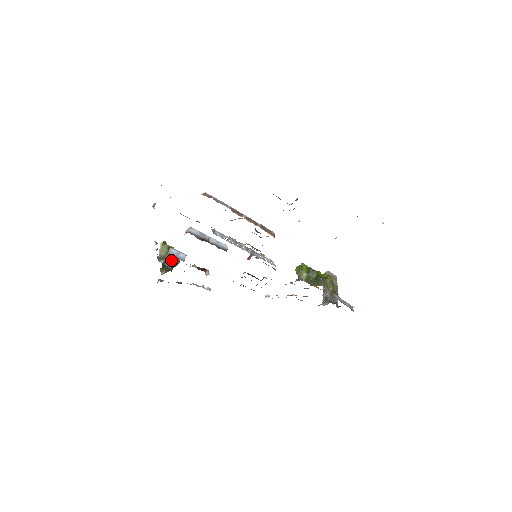
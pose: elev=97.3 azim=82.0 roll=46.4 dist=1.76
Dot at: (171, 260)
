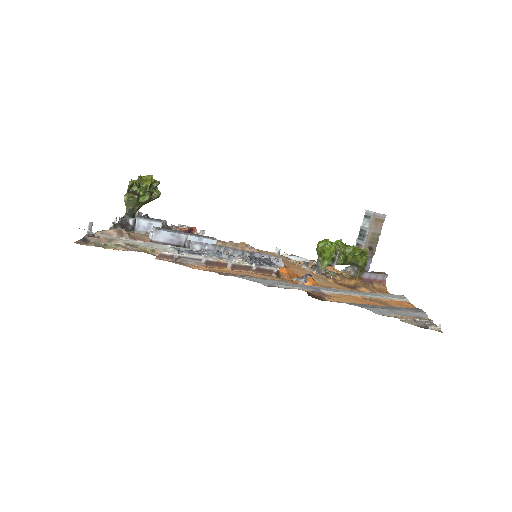
Dot at: (146, 203)
